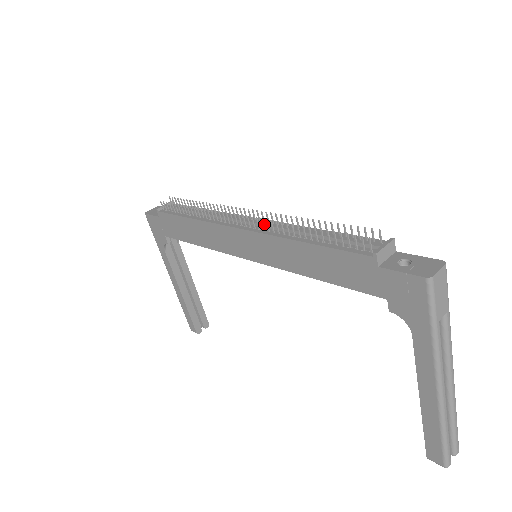
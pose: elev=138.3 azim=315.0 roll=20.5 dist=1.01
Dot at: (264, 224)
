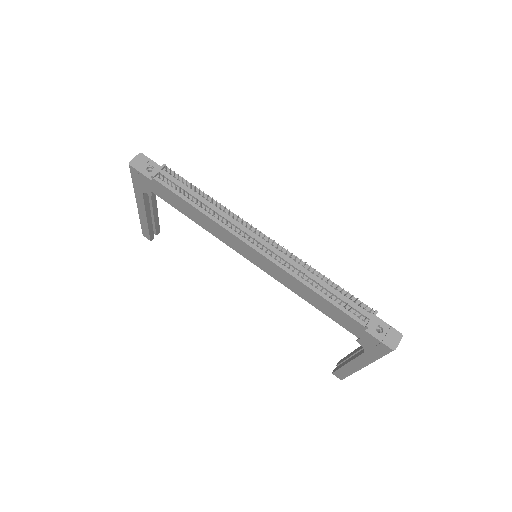
Dot at: (280, 256)
